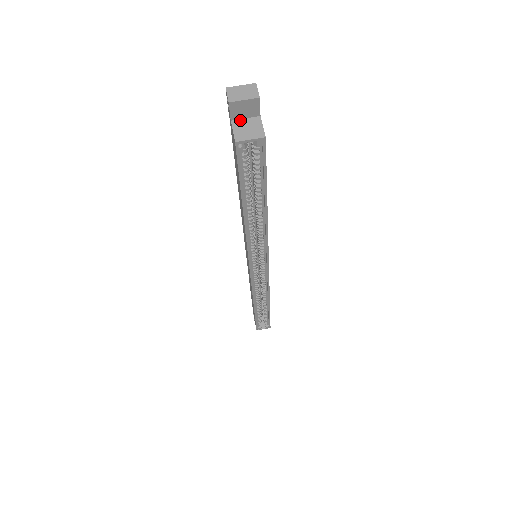
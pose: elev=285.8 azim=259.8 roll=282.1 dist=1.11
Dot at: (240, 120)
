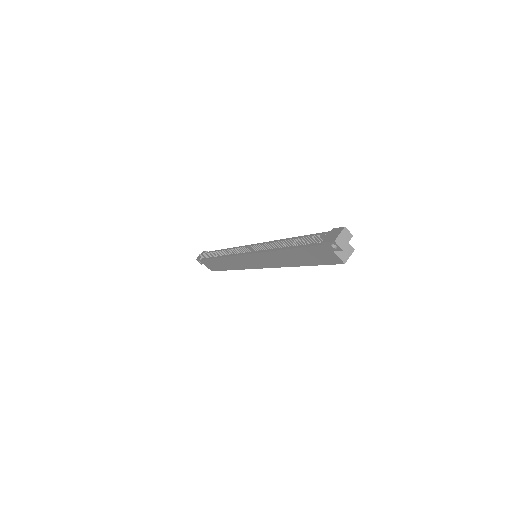
Dot at: occluded
